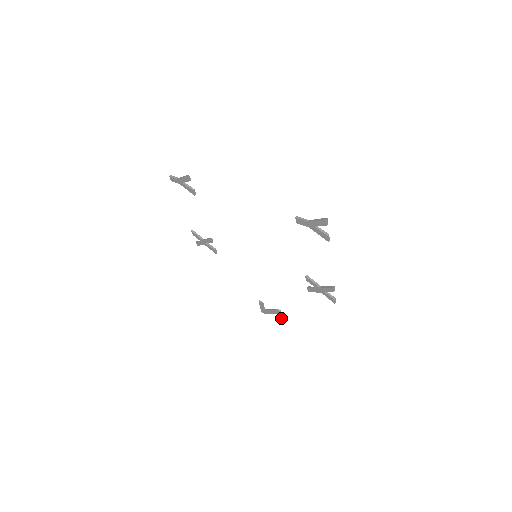
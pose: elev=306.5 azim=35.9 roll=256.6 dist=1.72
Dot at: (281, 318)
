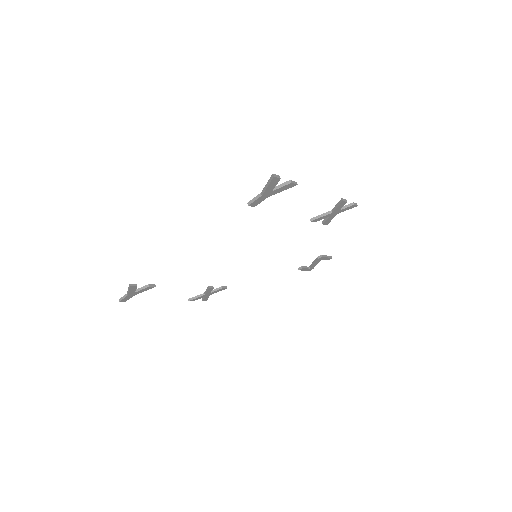
Dot at: (328, 257)
